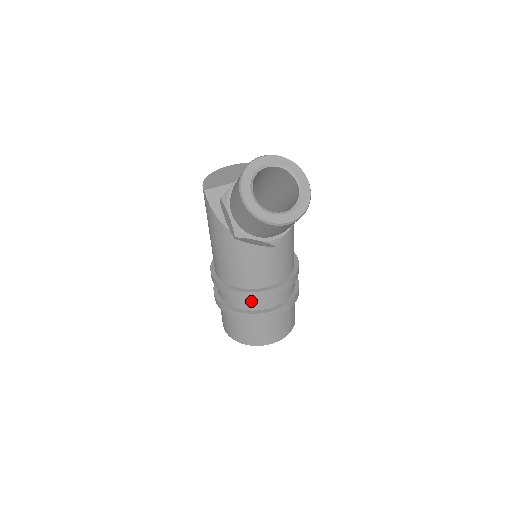
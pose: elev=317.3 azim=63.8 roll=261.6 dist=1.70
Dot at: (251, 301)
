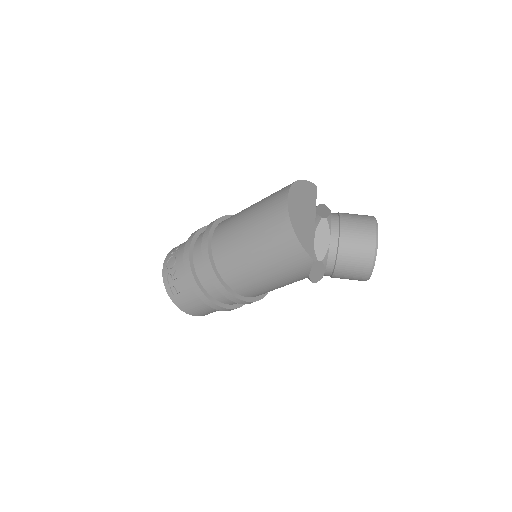
Dot at: occluded
